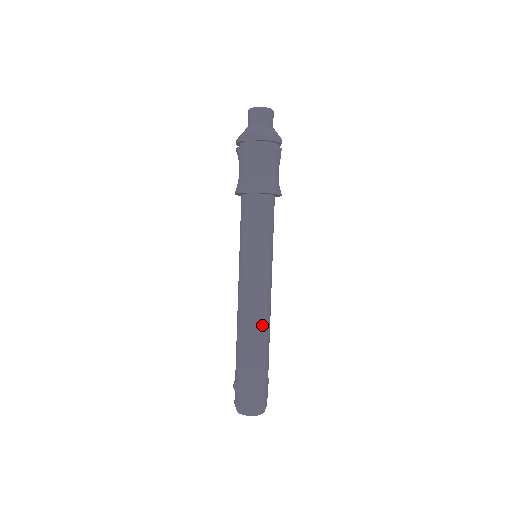
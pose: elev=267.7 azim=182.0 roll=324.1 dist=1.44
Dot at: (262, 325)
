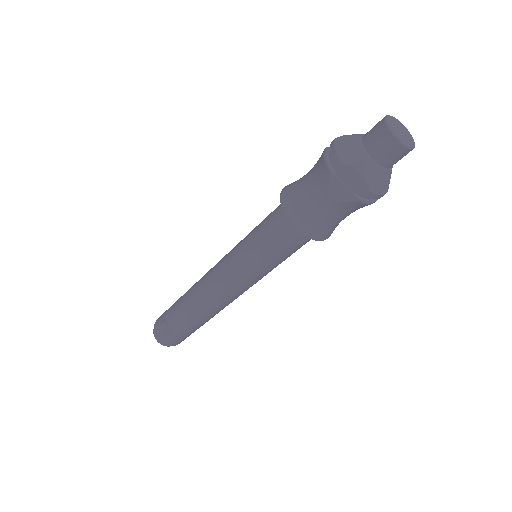
Dot at: (219, 310)
